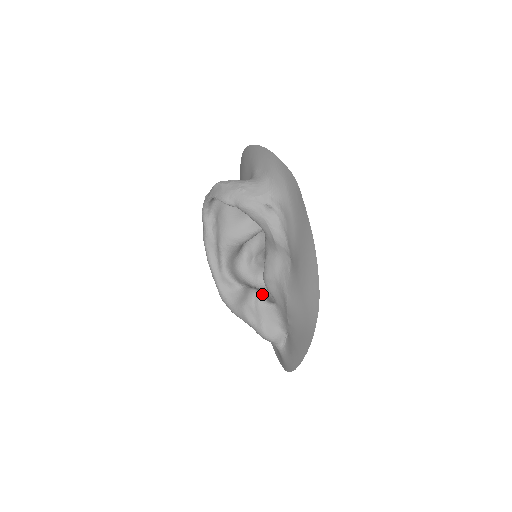
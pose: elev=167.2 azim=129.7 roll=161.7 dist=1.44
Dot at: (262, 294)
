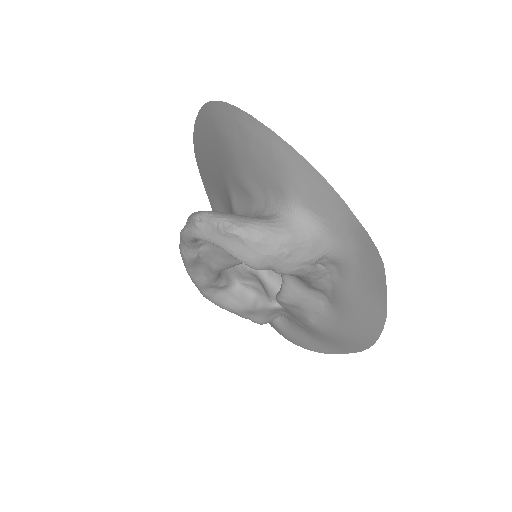
Dot at: (264, 295)
